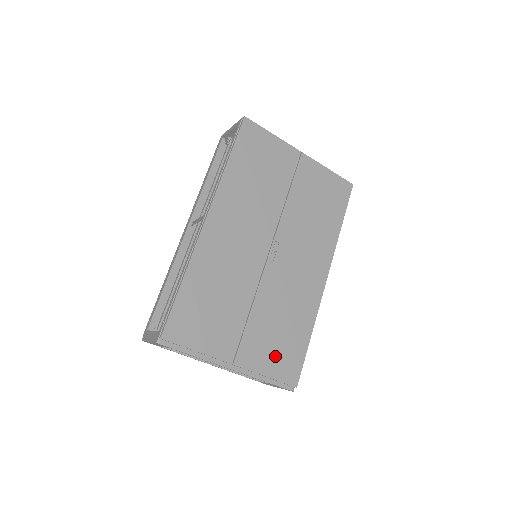
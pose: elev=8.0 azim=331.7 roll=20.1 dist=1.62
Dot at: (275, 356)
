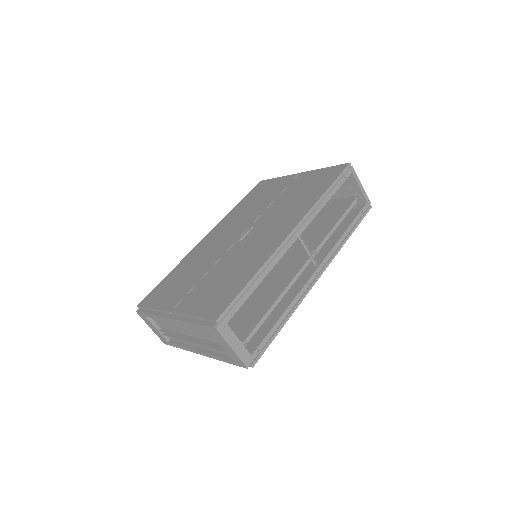
Dot at: (209, 300)
